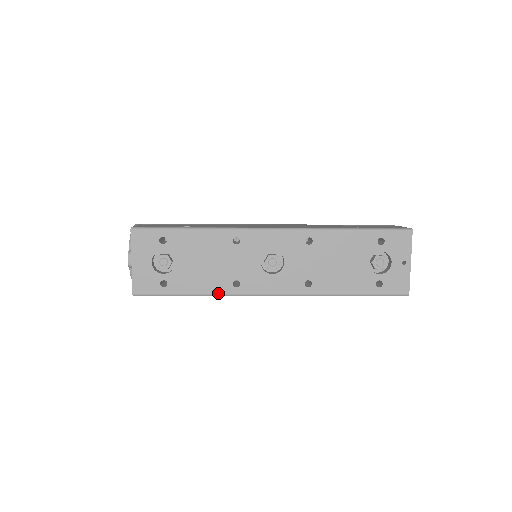
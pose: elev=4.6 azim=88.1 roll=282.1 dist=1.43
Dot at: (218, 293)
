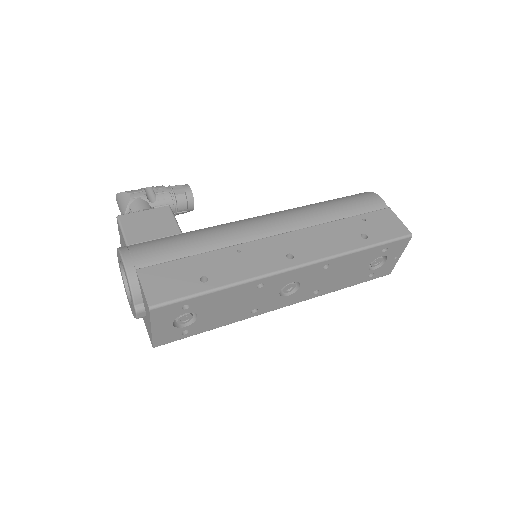
Dot at: (236, 321)
